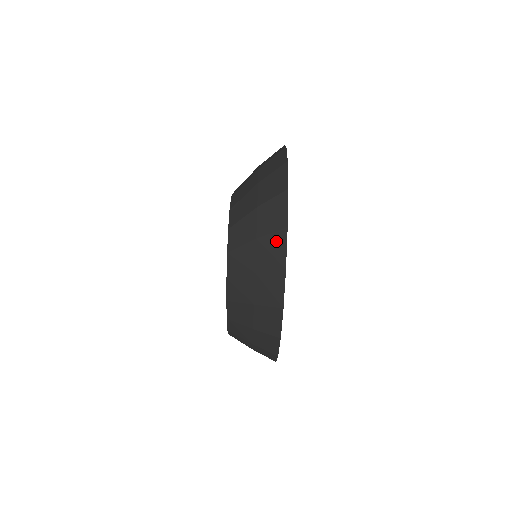
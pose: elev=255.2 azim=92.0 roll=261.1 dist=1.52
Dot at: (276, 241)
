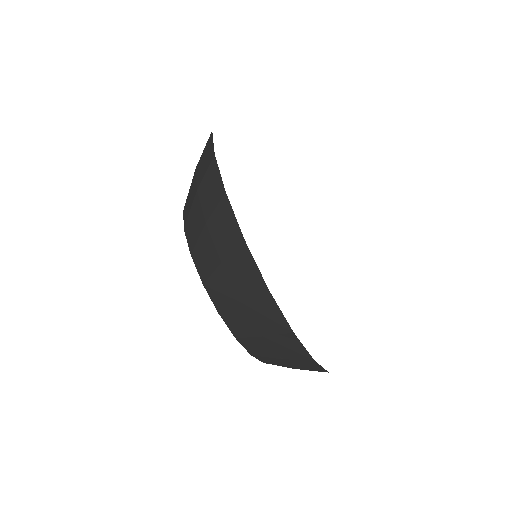
Dot at: (211, 176)
